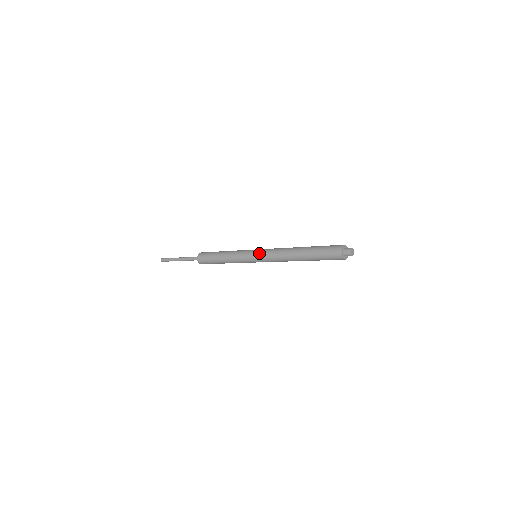
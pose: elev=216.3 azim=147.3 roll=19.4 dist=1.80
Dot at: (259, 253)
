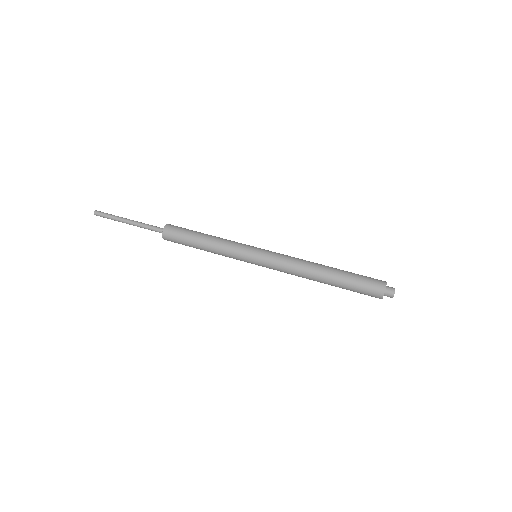
Dot at: occluded
